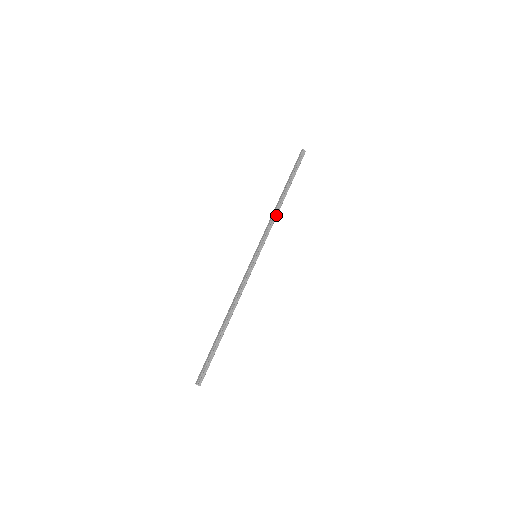
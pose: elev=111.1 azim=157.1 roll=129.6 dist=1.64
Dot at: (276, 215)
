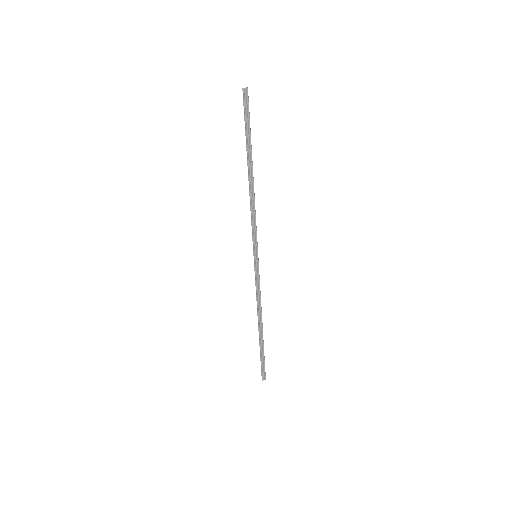
Dot at: (253, 201)
